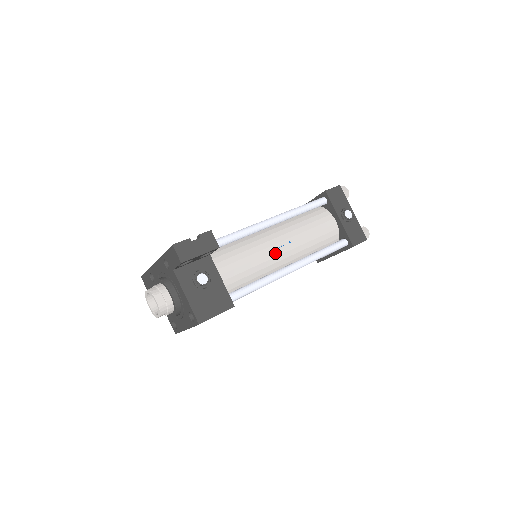
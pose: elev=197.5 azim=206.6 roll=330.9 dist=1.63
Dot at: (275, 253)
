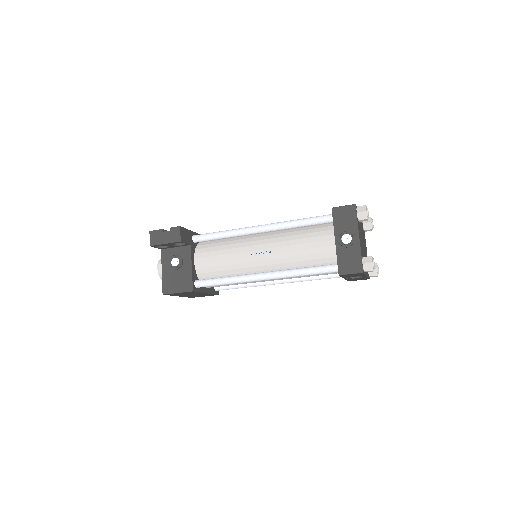
Dot at: (252, 258)
